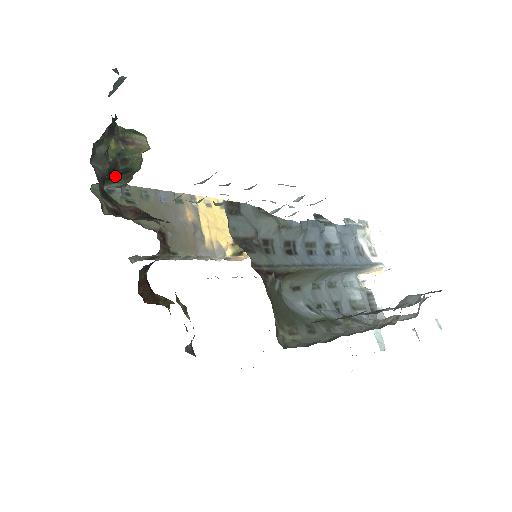
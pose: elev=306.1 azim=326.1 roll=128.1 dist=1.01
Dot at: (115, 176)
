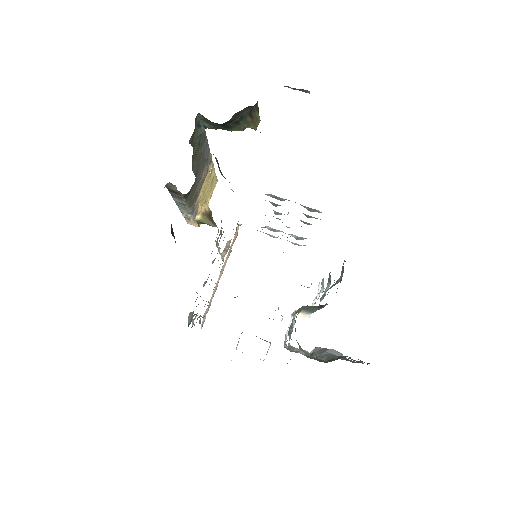
Dot at: (219, 124)
